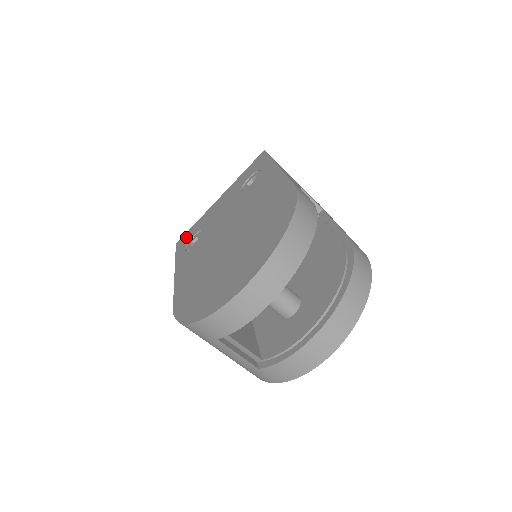
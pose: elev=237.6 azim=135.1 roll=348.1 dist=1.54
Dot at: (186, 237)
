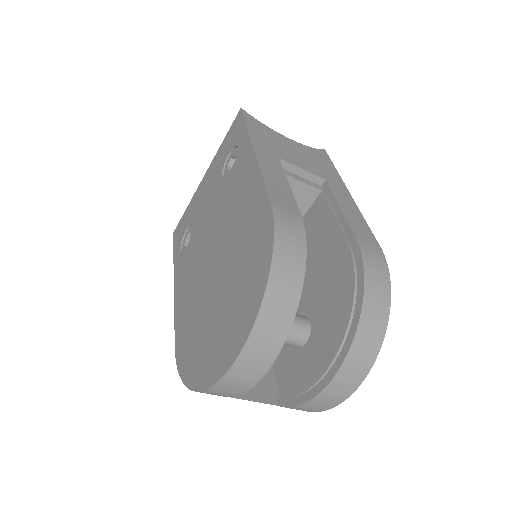
Dot at: (180, 228)
